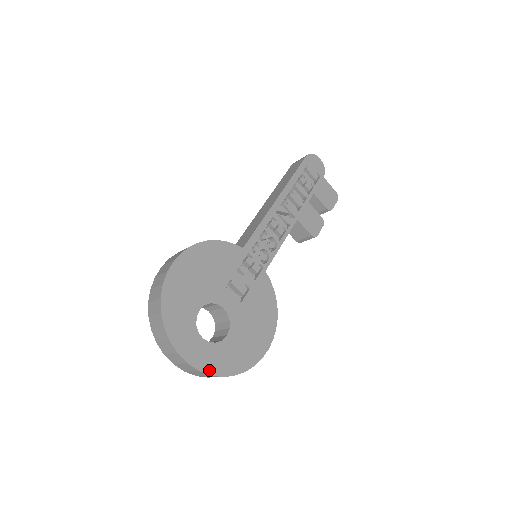
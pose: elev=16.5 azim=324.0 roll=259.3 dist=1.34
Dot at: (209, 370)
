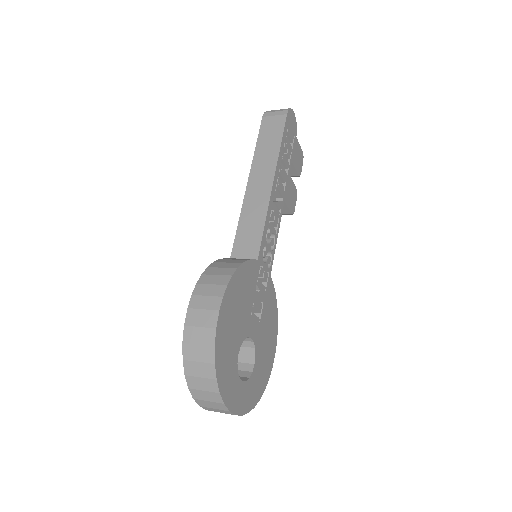
Dot at: (248, 409)
